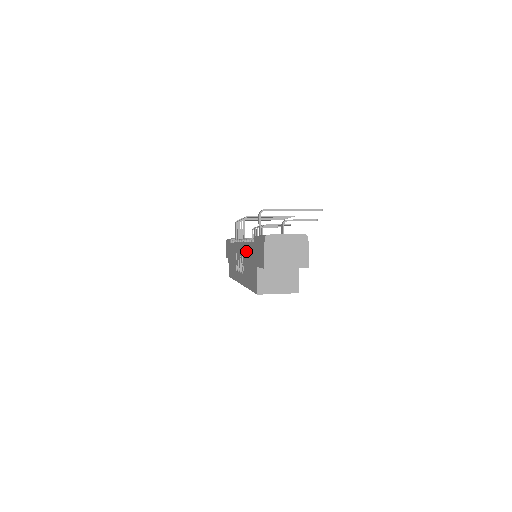
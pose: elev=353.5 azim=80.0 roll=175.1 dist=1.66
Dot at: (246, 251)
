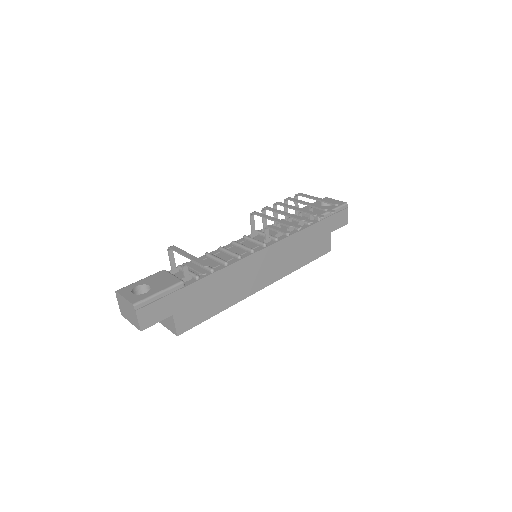
Dot at: occluded
